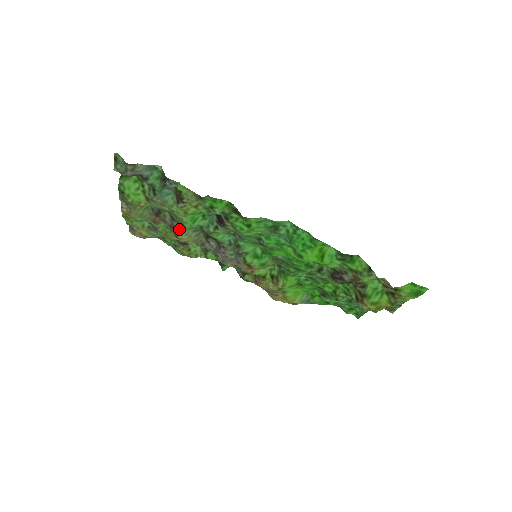
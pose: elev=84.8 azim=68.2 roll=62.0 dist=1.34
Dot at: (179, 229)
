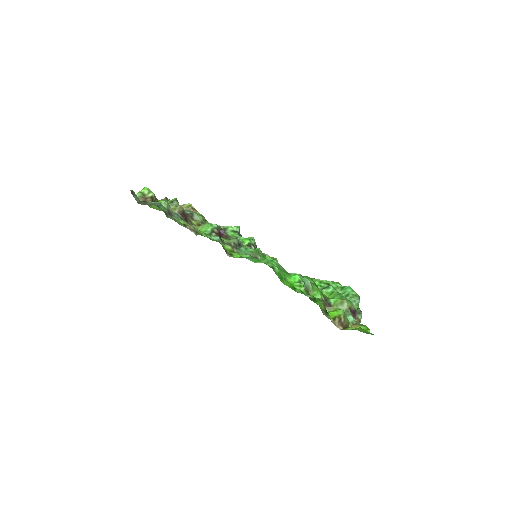
Dot at: occluded
